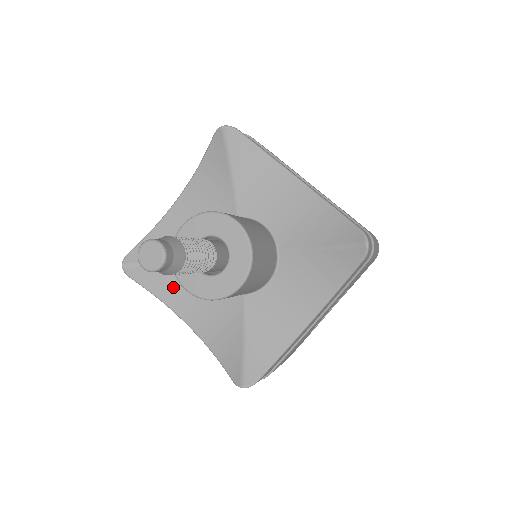
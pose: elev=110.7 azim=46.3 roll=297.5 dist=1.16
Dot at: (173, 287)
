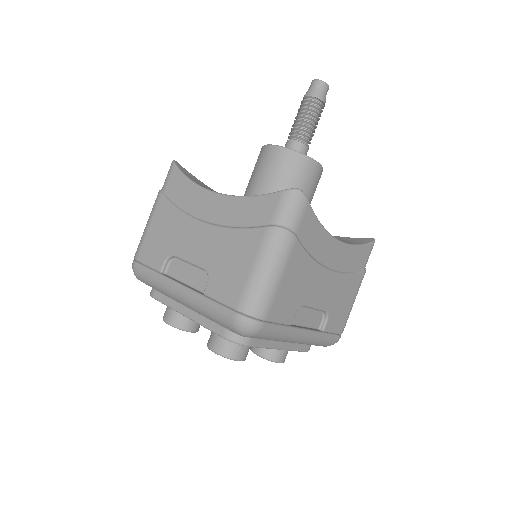
Dot at: occluded
